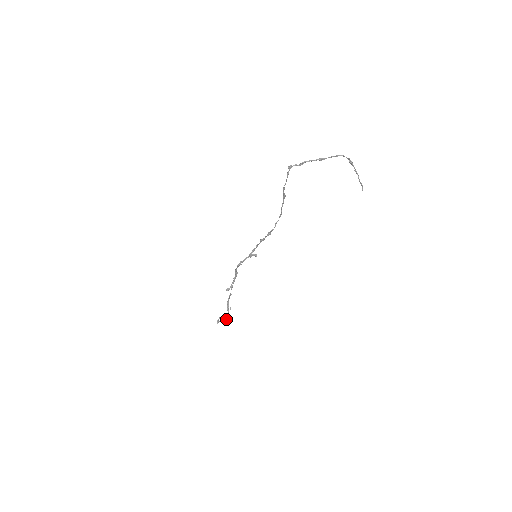
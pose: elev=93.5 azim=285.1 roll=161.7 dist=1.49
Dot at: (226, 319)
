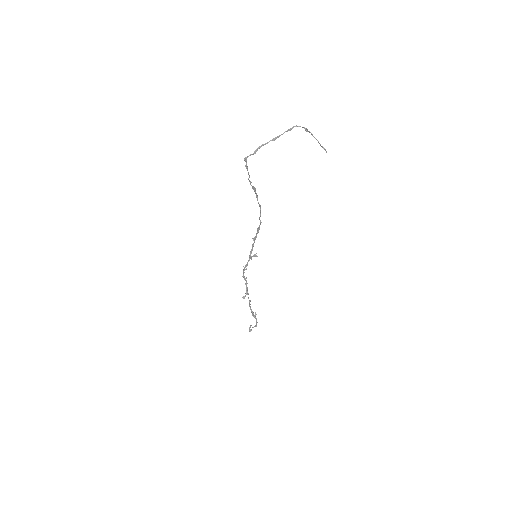
Dot at: (256, 325)
